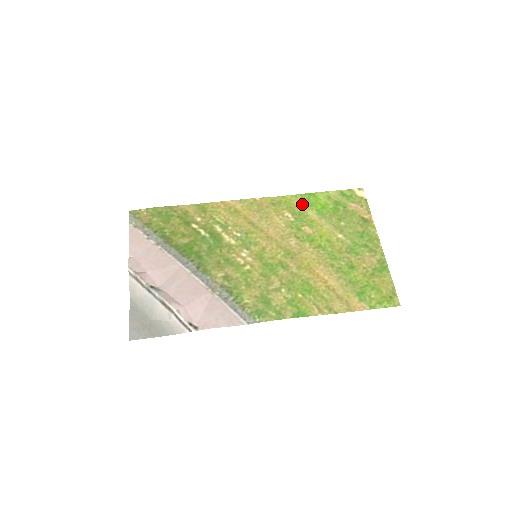
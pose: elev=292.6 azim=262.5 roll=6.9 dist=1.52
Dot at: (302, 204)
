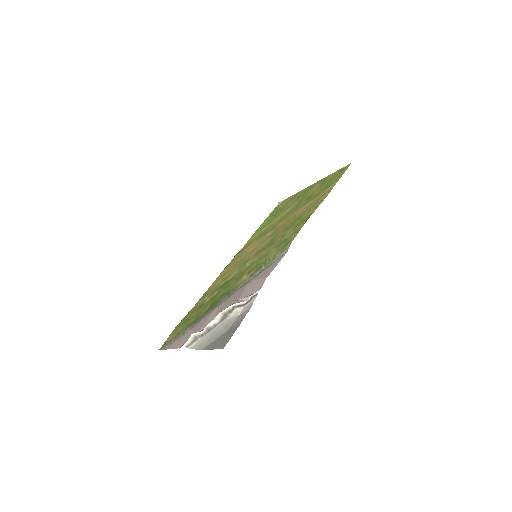
Dot at: (256, 234)
